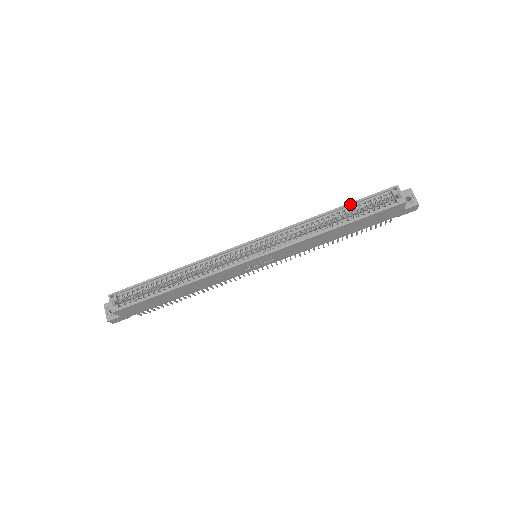
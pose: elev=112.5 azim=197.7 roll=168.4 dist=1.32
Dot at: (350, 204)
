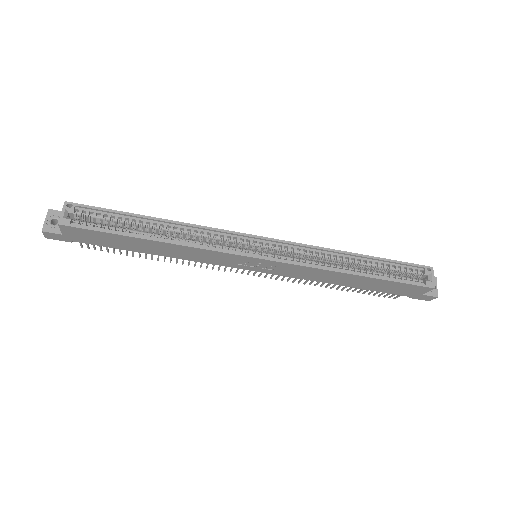
Dot at: (381, 259)
